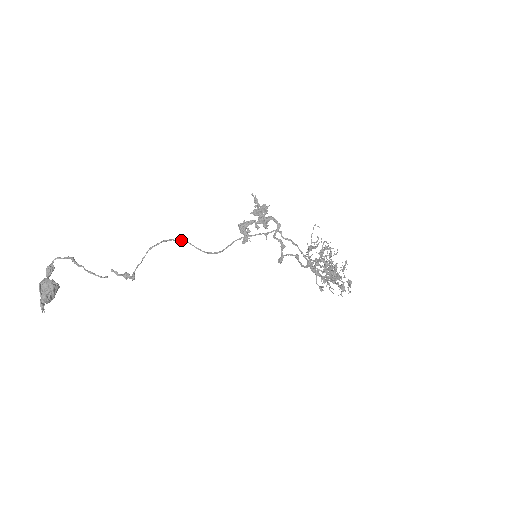
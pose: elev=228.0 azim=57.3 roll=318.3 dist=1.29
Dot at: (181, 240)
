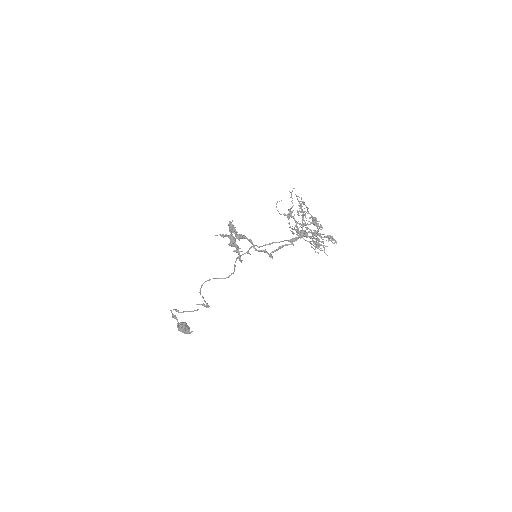
Dot at: (208, 280)
